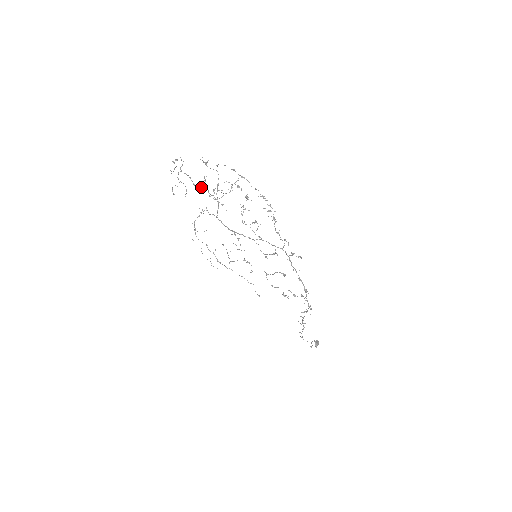
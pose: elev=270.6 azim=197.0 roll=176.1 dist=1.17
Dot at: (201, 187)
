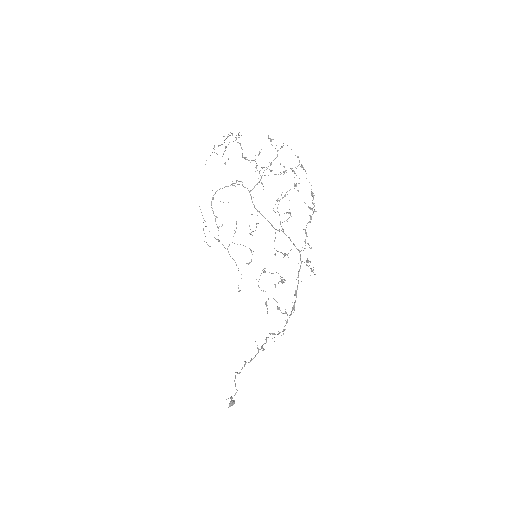
Dot at: occluded
